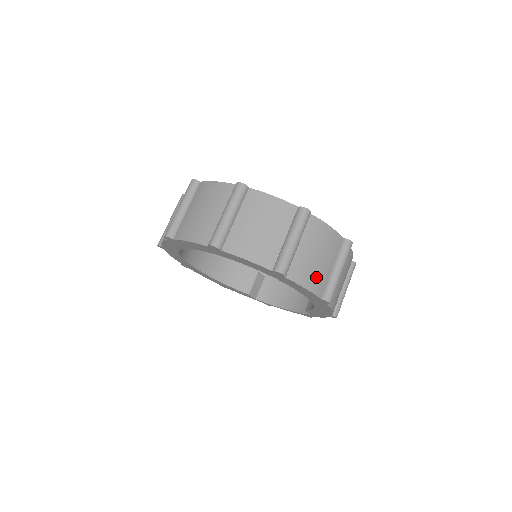
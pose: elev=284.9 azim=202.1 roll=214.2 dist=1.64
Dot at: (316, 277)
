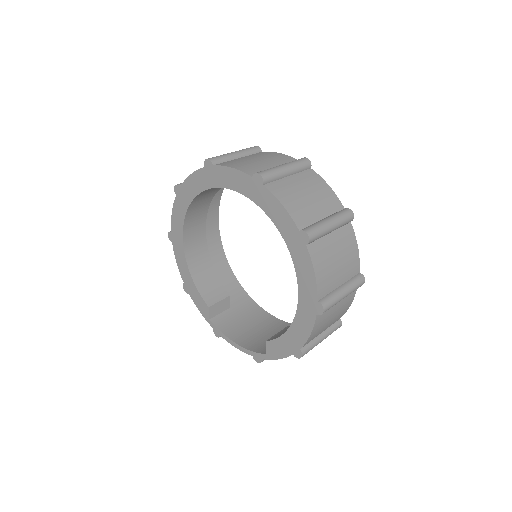
Dot at: (327, 275)
